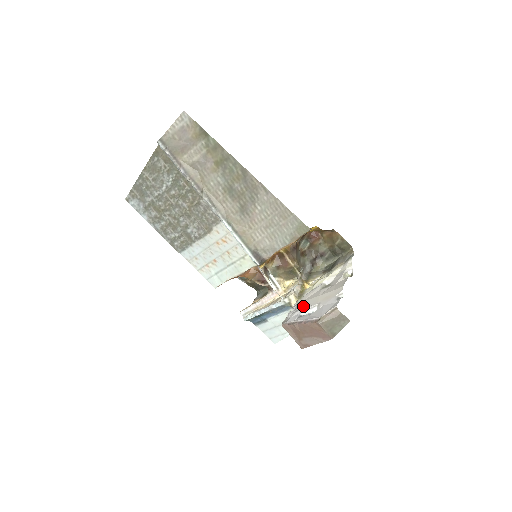
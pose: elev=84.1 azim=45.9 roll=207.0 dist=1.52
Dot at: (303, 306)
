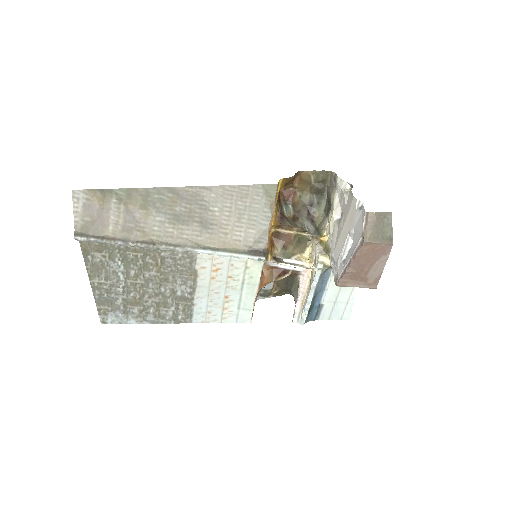
Dot at: (338, 252)
